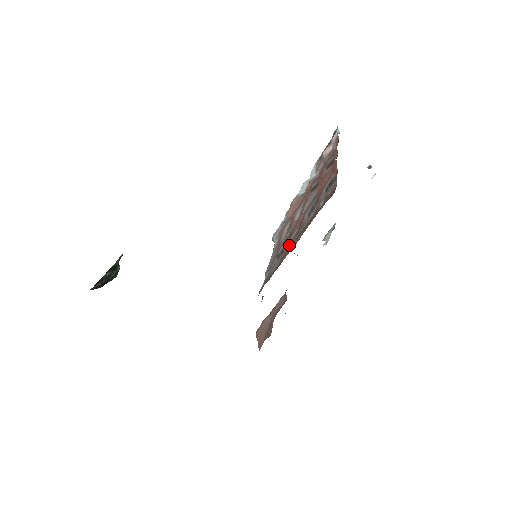
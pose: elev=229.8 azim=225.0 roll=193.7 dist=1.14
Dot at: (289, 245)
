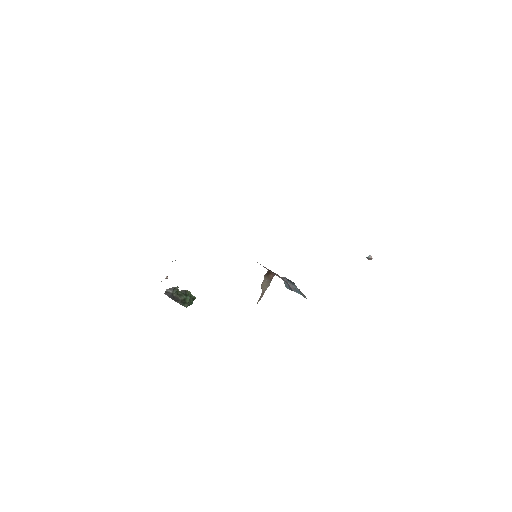
Dot at: occluded
